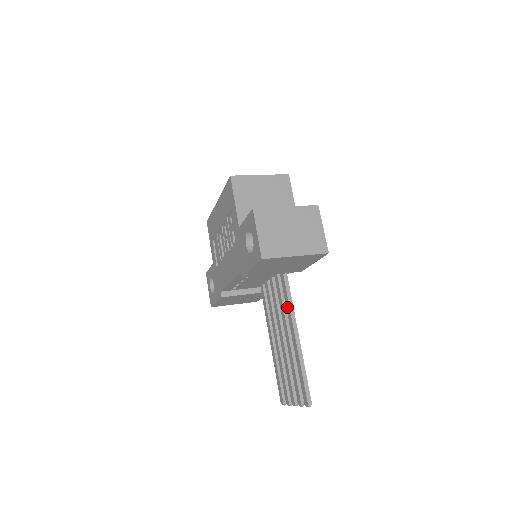
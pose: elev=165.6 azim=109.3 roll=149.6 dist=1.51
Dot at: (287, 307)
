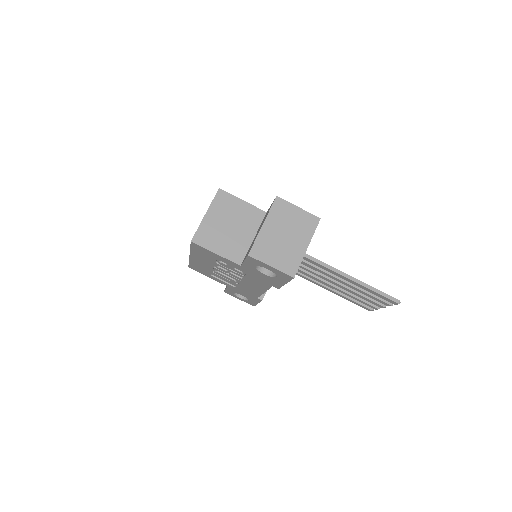
Dot at: (319, 266)
